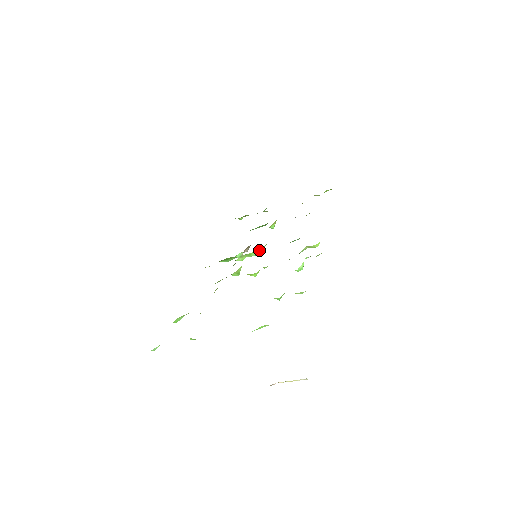
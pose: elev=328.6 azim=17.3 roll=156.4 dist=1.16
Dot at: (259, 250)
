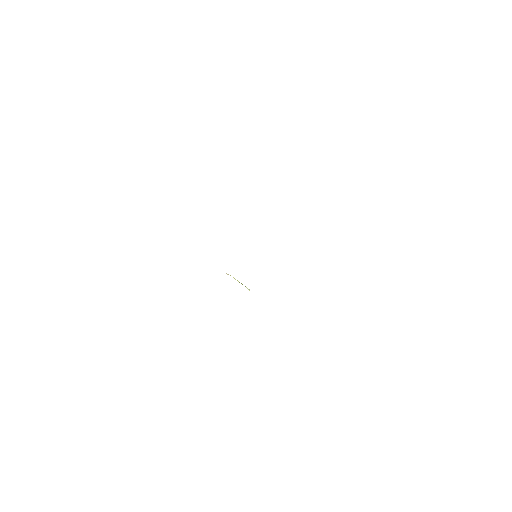
Dot at: occluded
